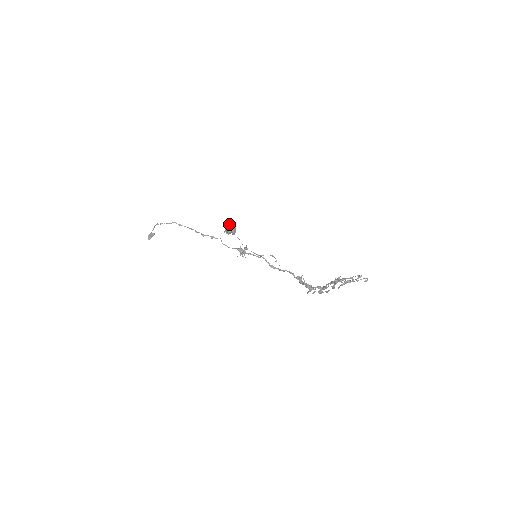
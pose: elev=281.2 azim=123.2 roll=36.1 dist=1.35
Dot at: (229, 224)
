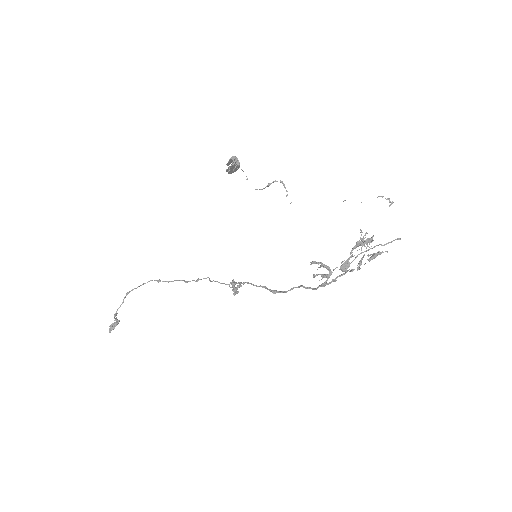
Dot at: (233, 157)
